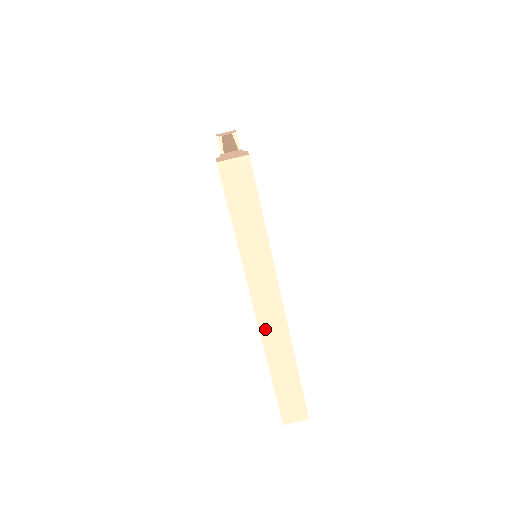
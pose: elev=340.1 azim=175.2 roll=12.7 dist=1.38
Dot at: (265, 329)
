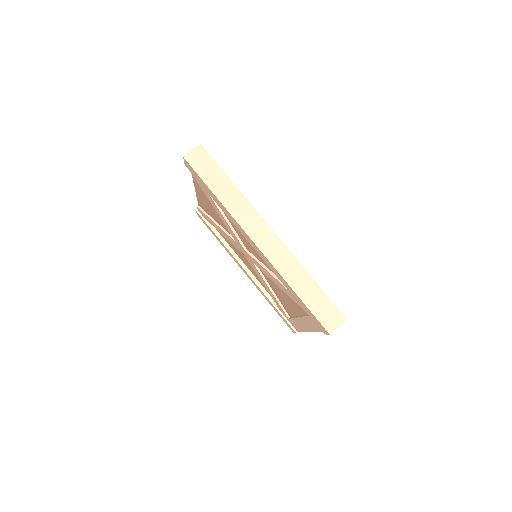
Dot at: (271, 256)
